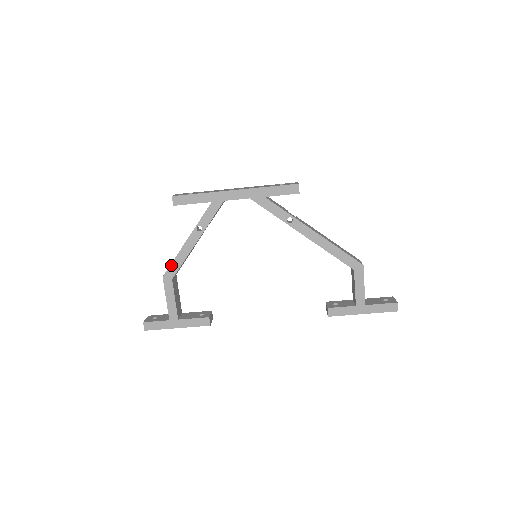
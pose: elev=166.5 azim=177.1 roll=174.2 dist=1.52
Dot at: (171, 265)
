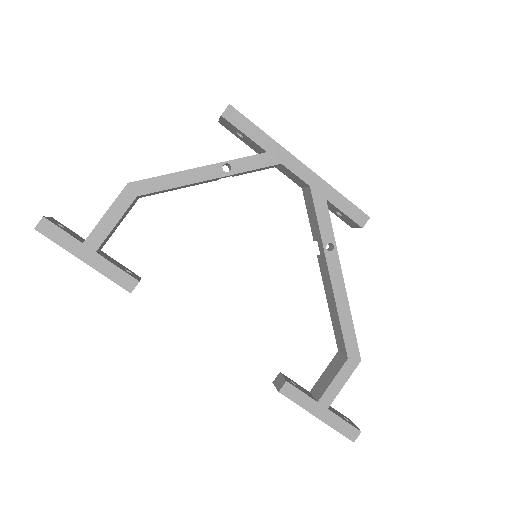
Dot at: (153, 178)
